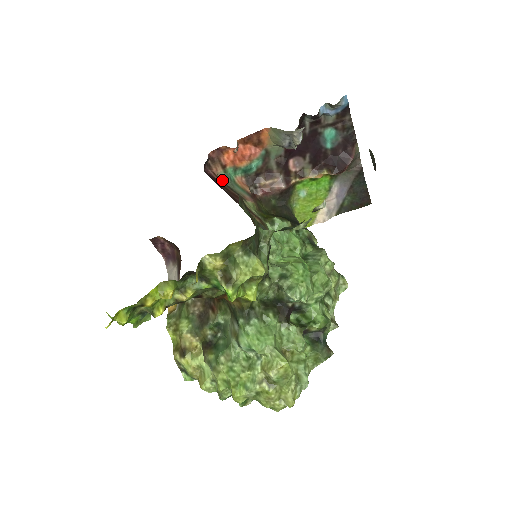
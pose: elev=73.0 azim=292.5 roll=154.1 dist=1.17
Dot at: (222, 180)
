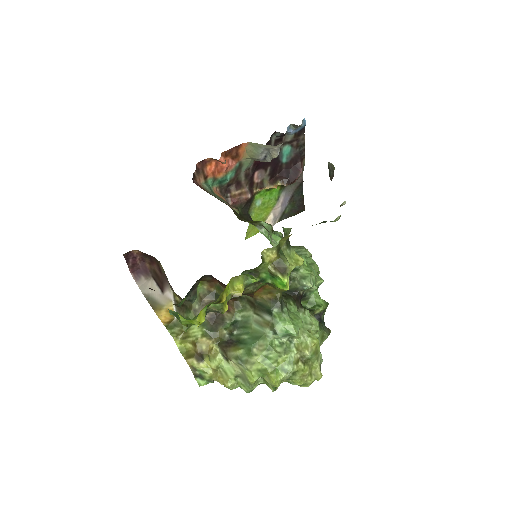
Dot at: (205, 190)
